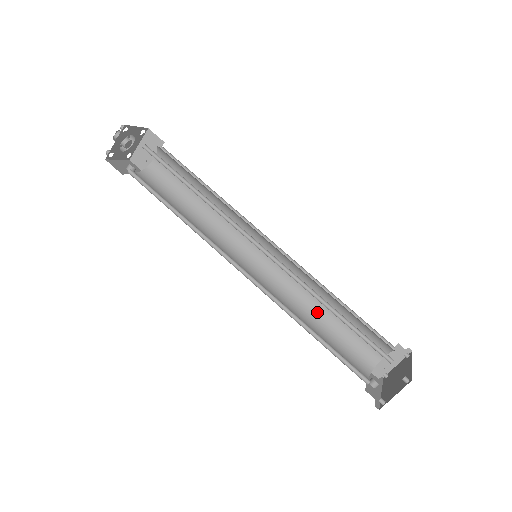
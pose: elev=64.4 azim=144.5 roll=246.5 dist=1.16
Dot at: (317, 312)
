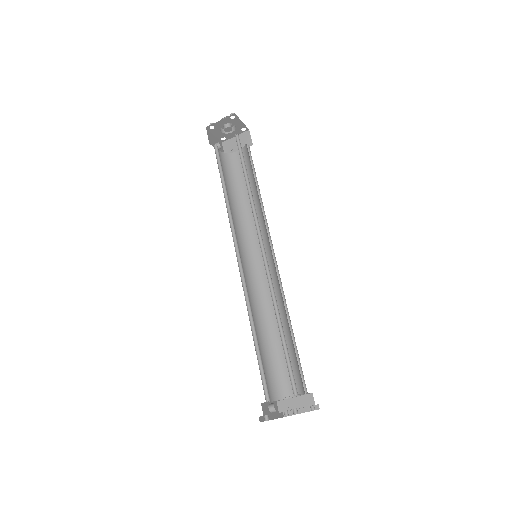
Dot at: (270, 328)
